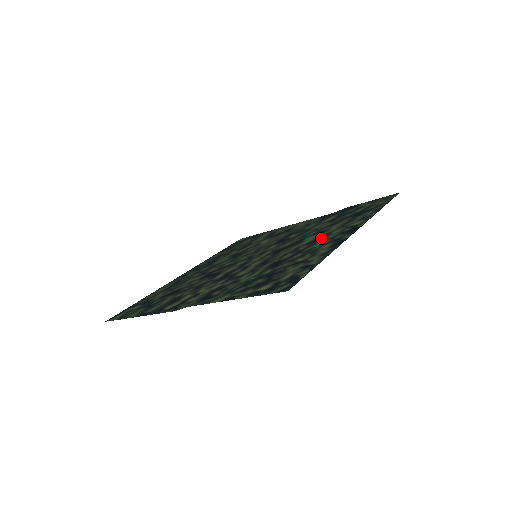
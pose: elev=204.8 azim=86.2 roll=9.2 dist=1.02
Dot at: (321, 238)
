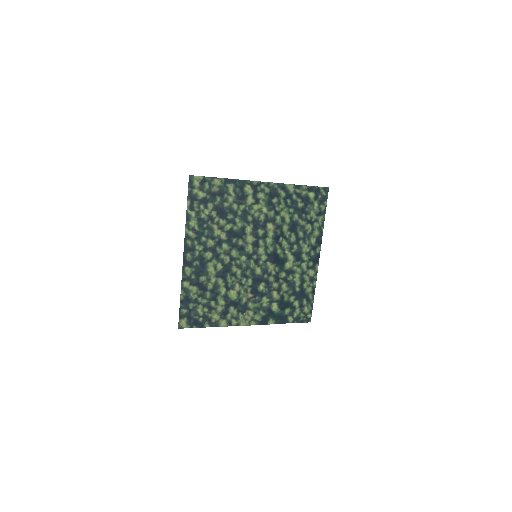
Dot at: (300, 258)
